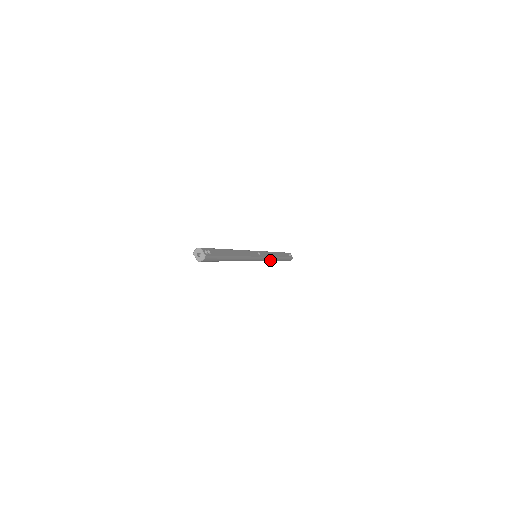
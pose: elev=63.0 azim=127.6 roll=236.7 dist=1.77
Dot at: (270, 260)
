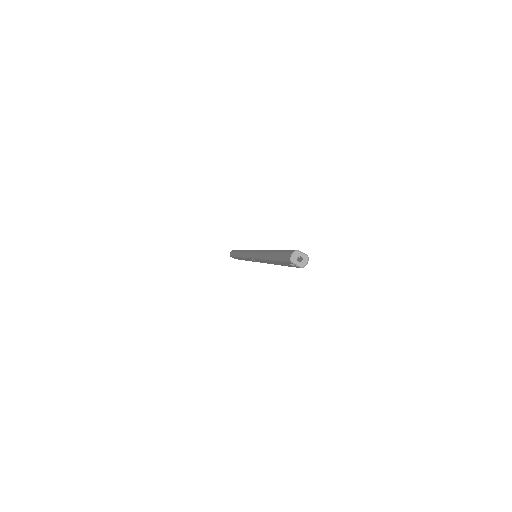
Dot at: occluded
